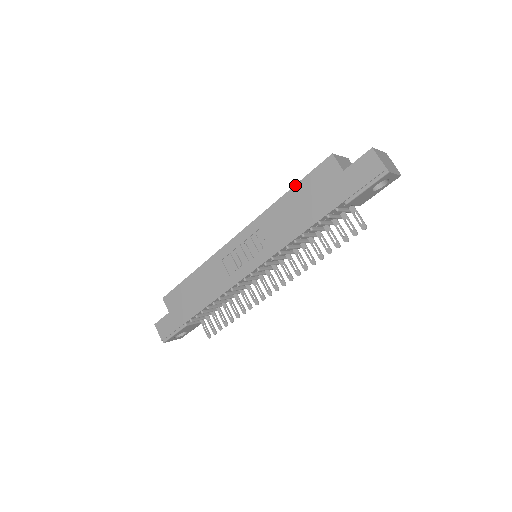
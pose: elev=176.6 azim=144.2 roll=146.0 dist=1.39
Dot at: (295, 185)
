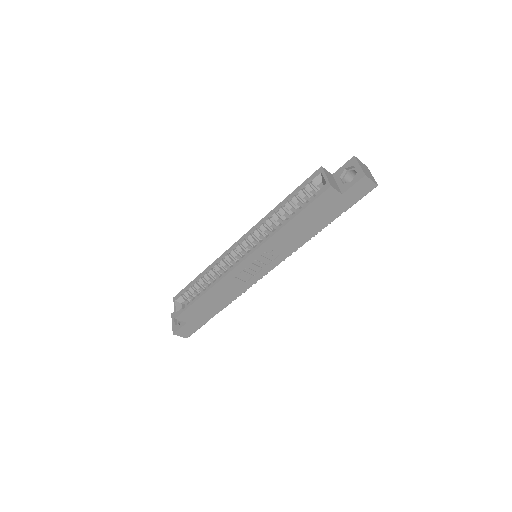
Dot at: (299, 214)
